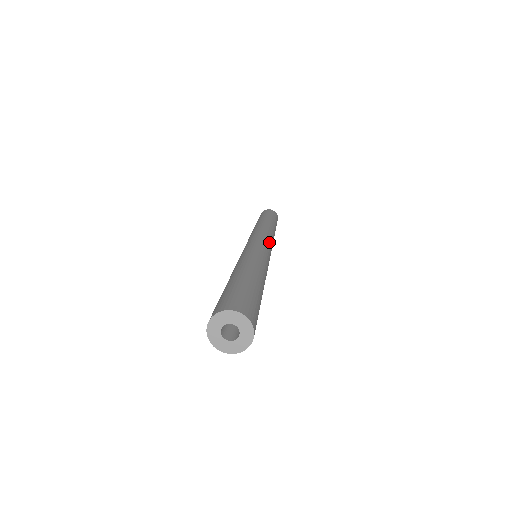
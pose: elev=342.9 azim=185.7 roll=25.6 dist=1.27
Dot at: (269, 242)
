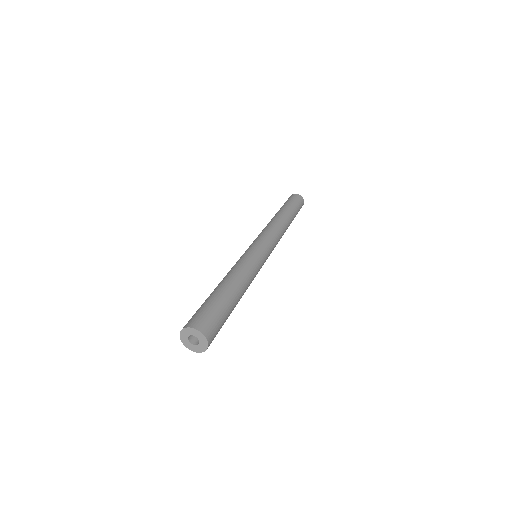
Dot at: (266, 239)
